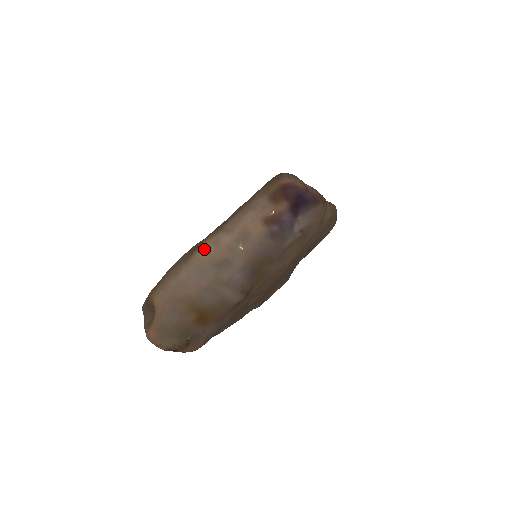
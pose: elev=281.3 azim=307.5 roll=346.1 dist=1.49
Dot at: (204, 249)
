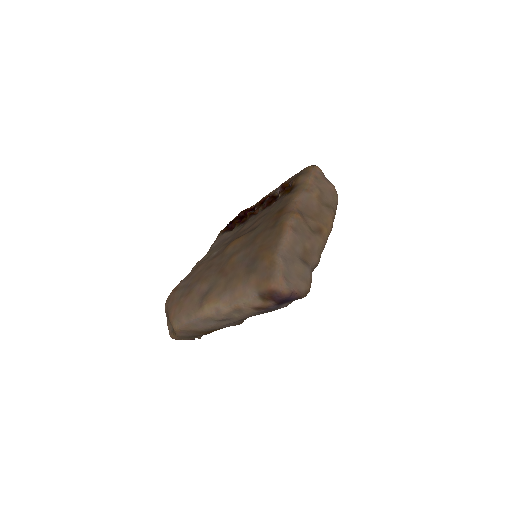
Dot at: (208, 310)
